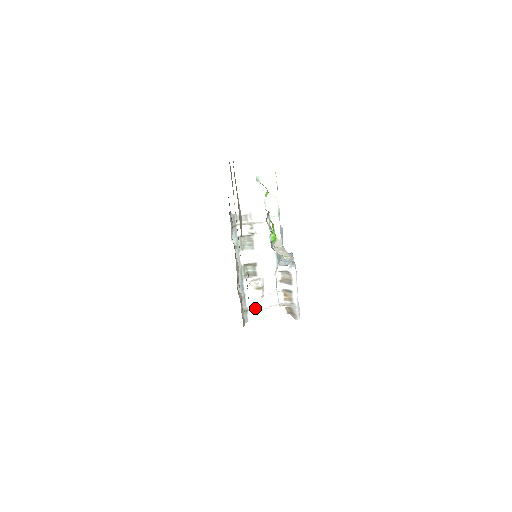
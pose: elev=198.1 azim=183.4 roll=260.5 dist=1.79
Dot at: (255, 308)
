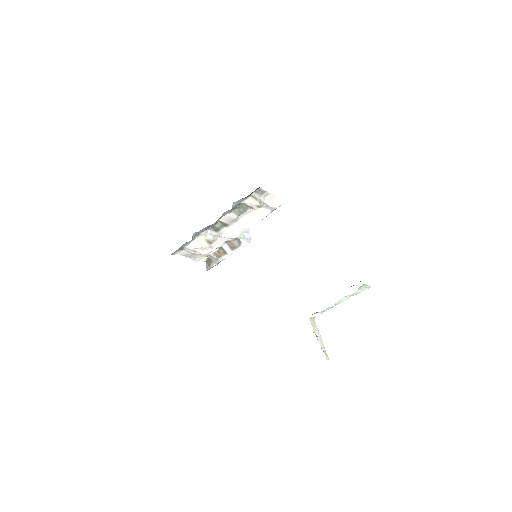
Dot at: (189, 250)
